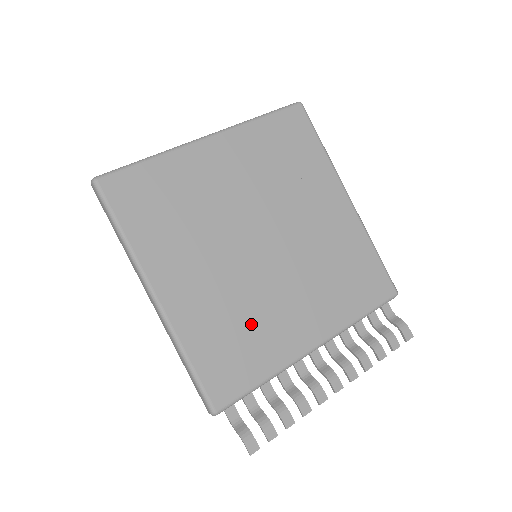
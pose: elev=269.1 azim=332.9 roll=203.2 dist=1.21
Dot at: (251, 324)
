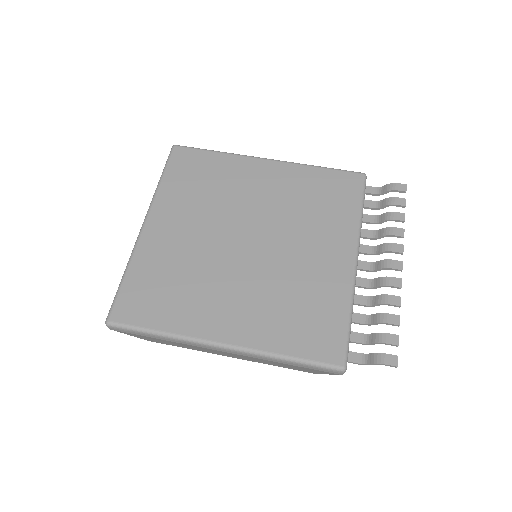
Dot at: (299, 293)
